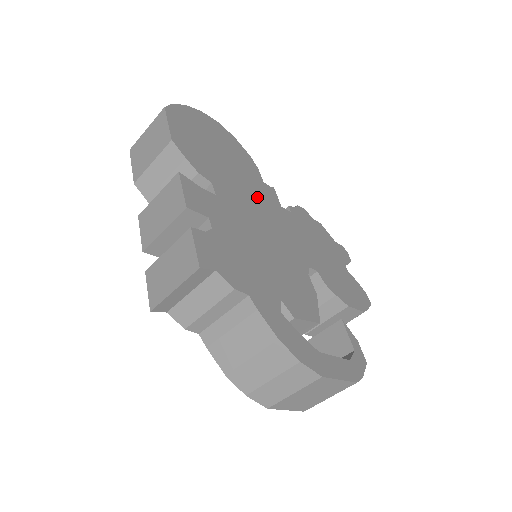
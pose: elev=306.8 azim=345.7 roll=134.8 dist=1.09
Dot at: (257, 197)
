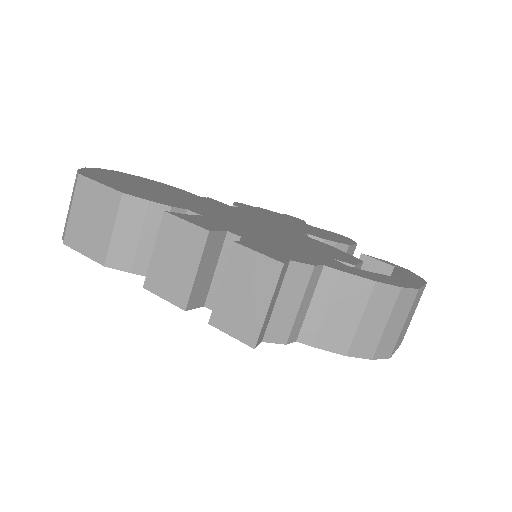
Dot at: (215, 207)
